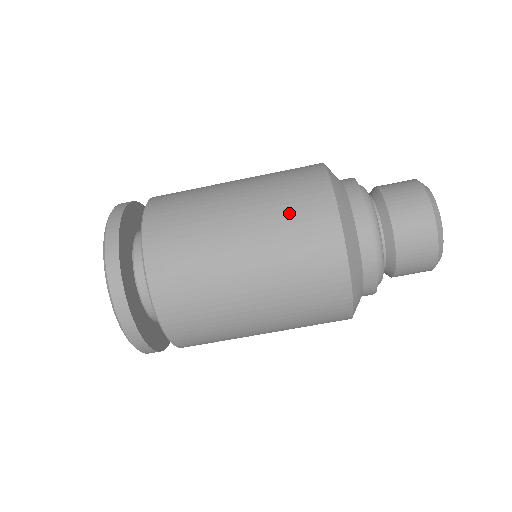
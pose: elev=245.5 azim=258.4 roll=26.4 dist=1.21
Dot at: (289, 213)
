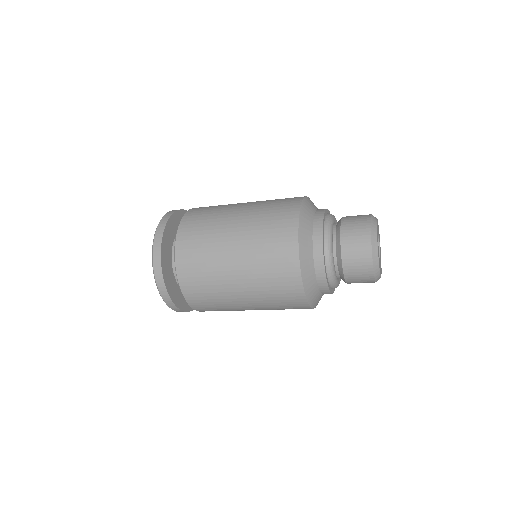
Dot at: (269, 270)
